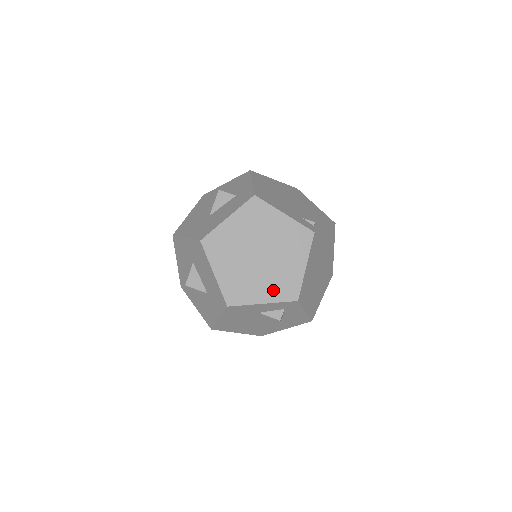
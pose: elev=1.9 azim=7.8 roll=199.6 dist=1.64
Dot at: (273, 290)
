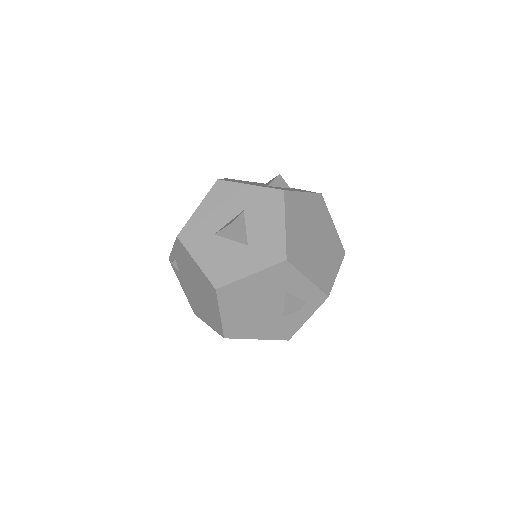
Dot at: (317, 274)
